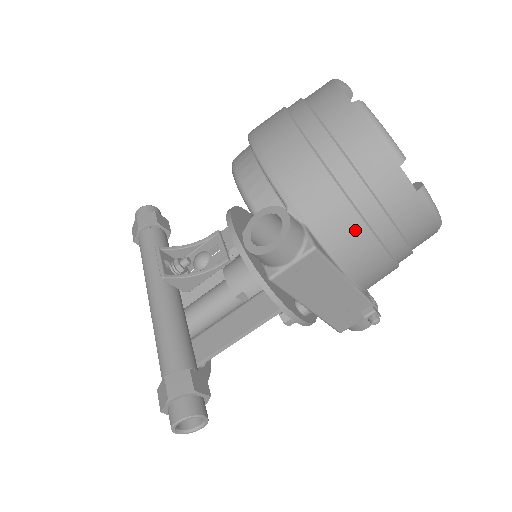
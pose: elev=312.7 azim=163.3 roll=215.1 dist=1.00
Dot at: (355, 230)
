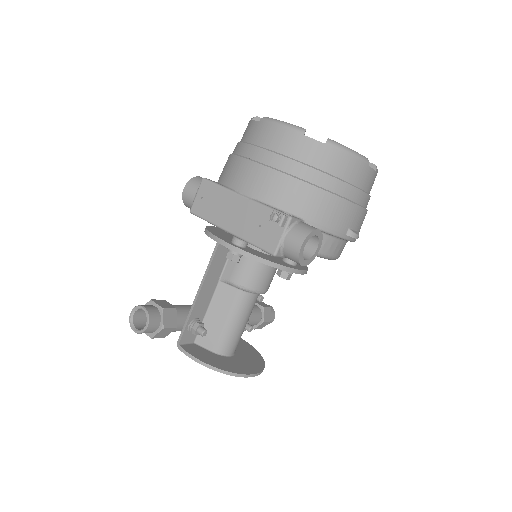
Dot at: (233, 163)
